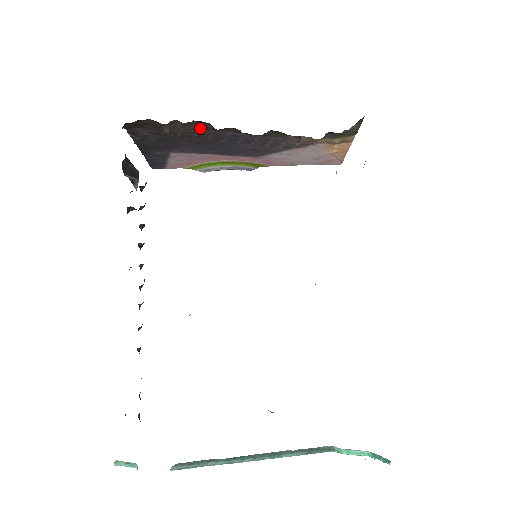
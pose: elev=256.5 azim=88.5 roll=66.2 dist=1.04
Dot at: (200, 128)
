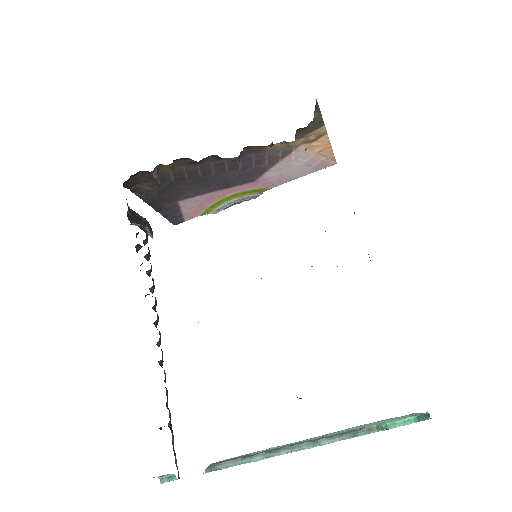
Dot at: (185, 166)
